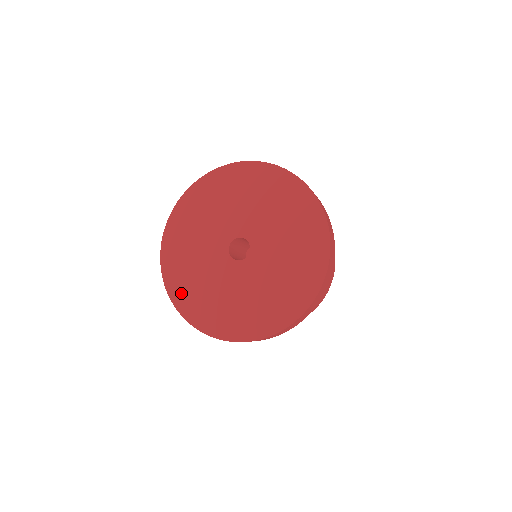
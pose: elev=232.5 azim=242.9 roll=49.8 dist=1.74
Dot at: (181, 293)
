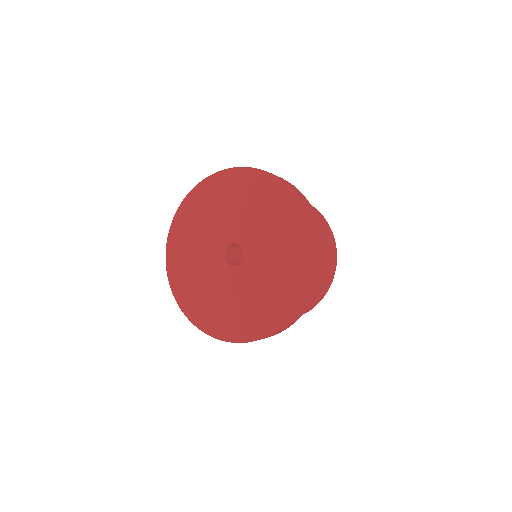
Dot at: (197, 313)
